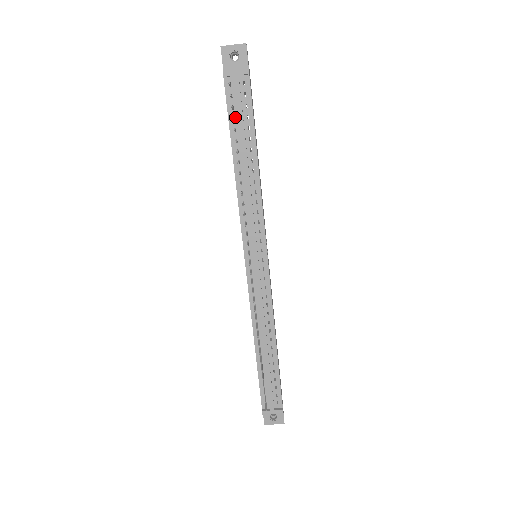
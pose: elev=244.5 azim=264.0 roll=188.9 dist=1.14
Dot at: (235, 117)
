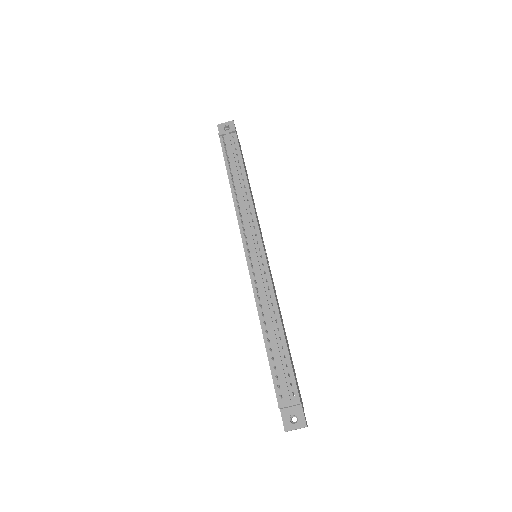
Dot at: (229, 157)
